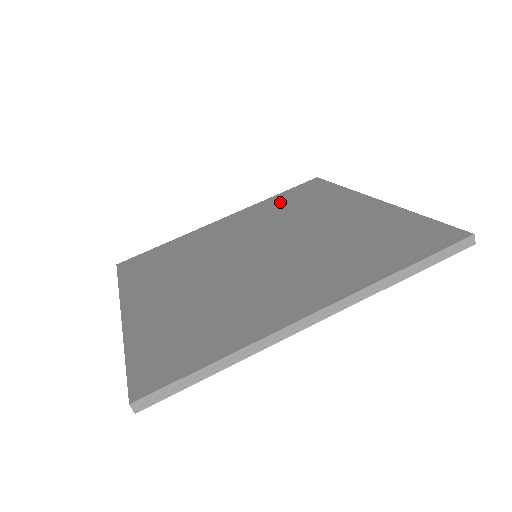
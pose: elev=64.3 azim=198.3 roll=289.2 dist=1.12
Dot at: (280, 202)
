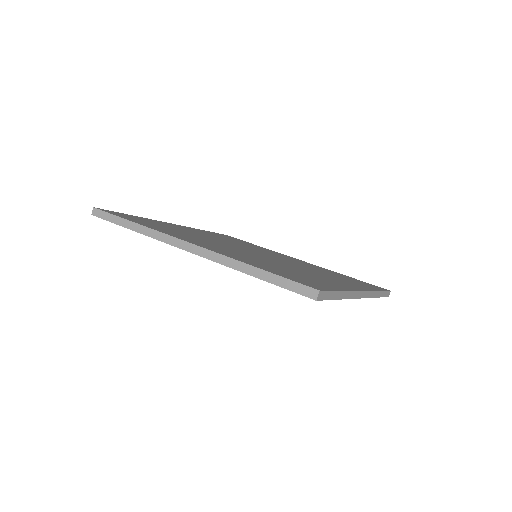
Dot at: (337, 274)
